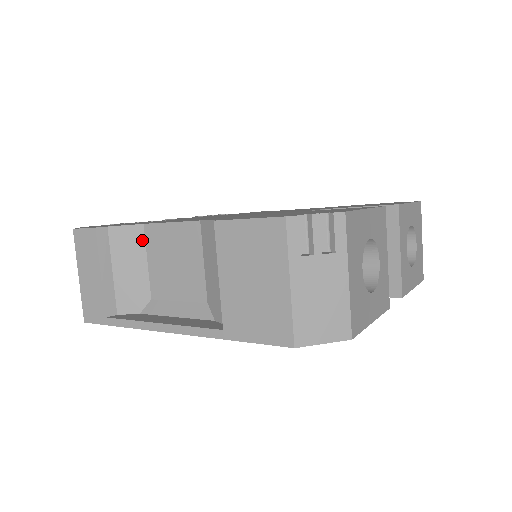
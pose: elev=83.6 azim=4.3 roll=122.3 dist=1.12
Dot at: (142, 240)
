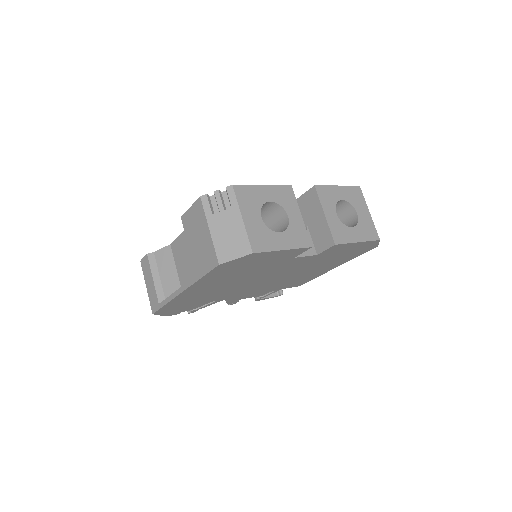
Dot at: (171, 254)
